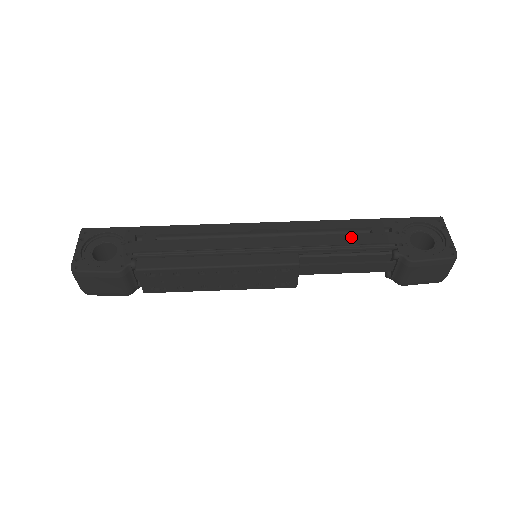
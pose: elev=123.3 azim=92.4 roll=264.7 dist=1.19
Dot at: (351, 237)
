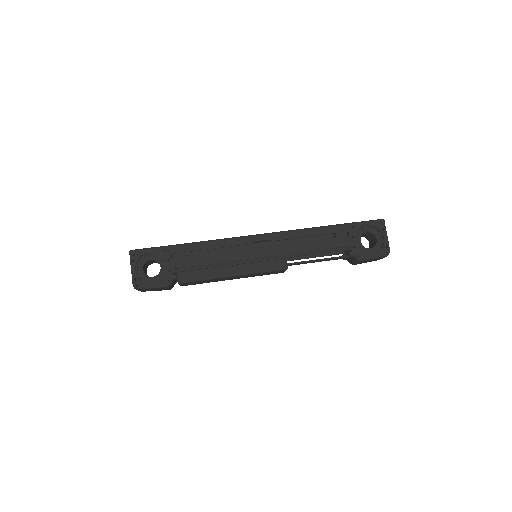
Dot at: (322, 243)
